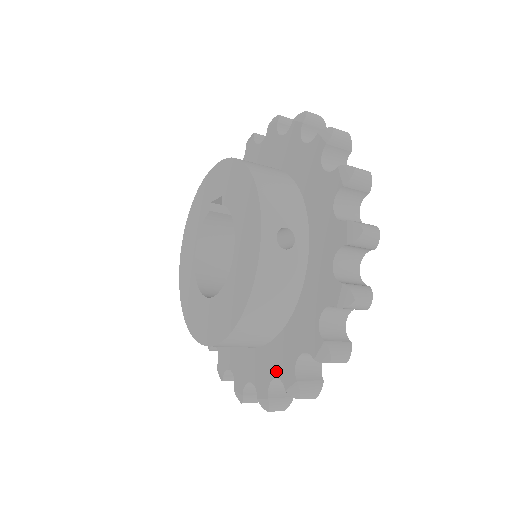
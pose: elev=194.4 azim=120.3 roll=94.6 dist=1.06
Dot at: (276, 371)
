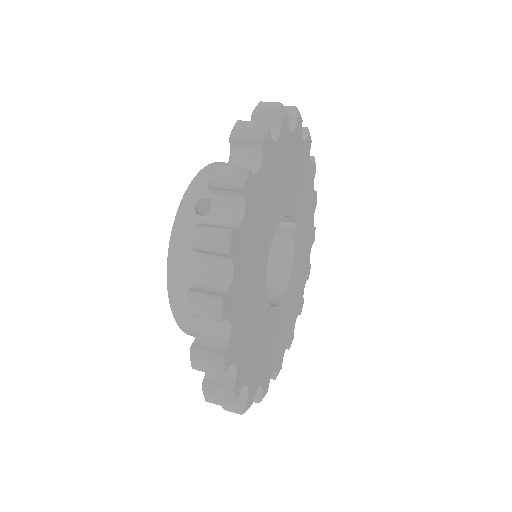
Dot at: occluded
